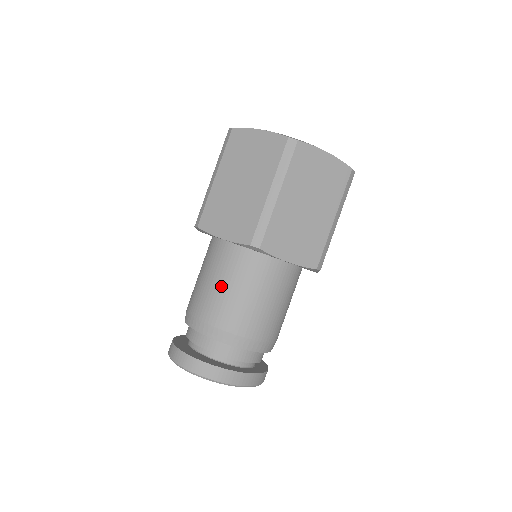
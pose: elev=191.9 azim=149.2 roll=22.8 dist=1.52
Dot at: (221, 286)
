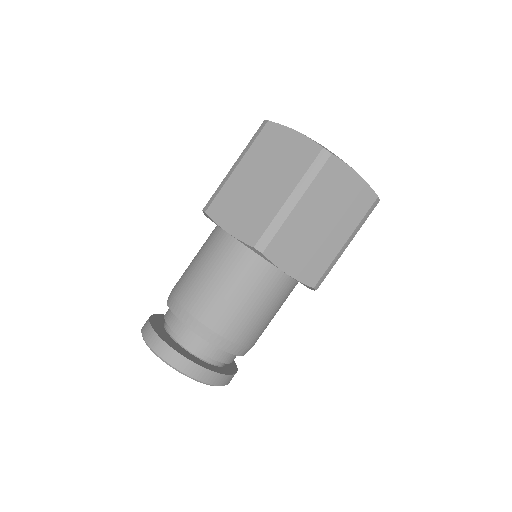
Dot at: (213, 279)
